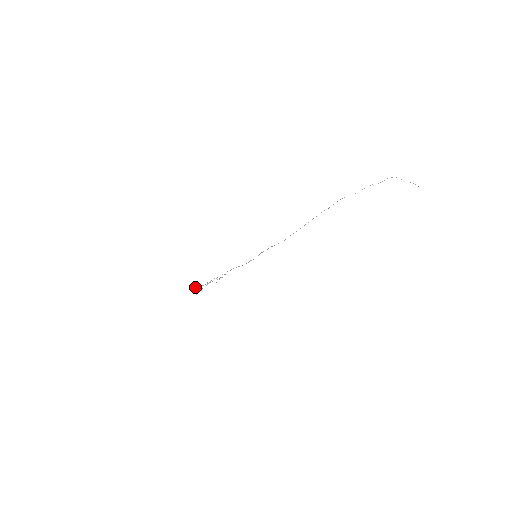
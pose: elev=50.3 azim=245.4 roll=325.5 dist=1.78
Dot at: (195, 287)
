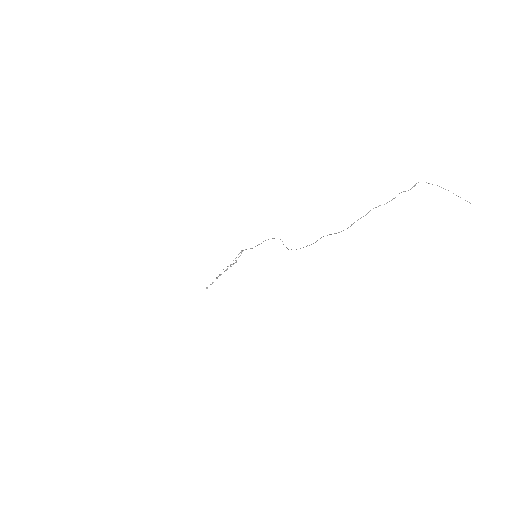
Dot at: occluded
